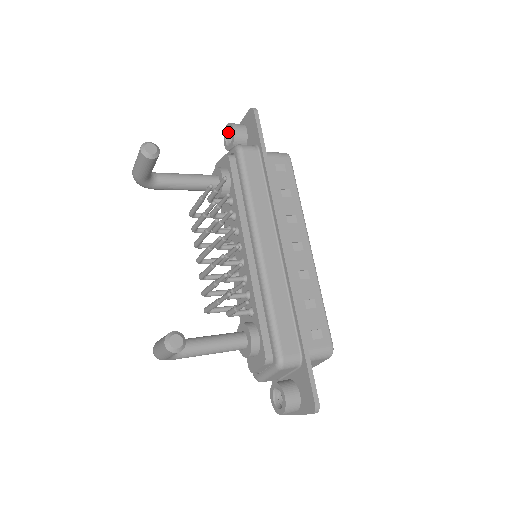
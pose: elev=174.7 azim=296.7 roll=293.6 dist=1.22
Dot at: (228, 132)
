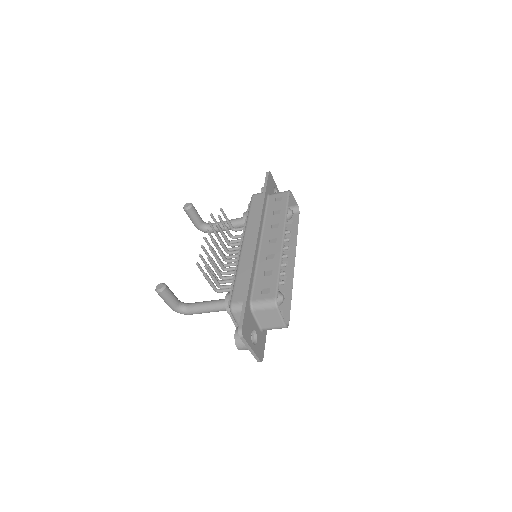
Dot at: occluded
